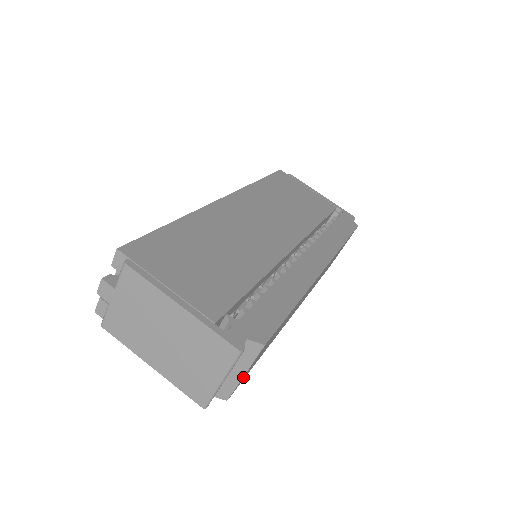
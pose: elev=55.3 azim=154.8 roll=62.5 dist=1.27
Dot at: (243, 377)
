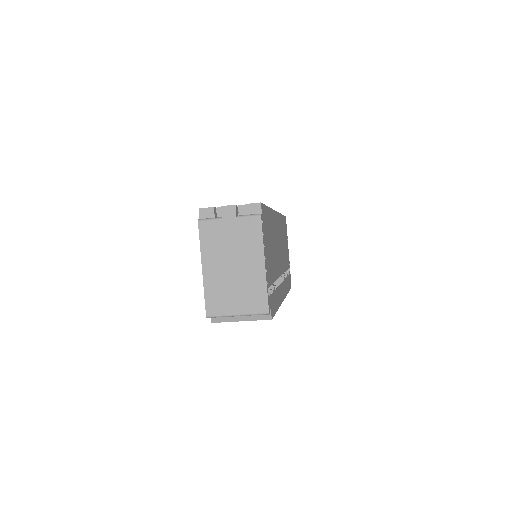
Dot at: (234, 320)
